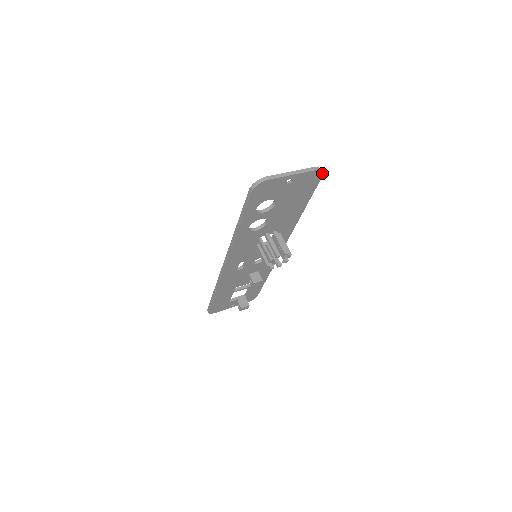
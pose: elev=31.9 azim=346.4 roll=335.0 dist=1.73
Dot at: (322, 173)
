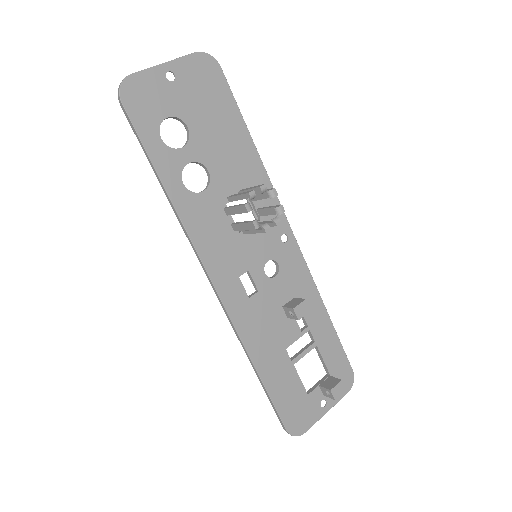
Dot at: (214, 59)
